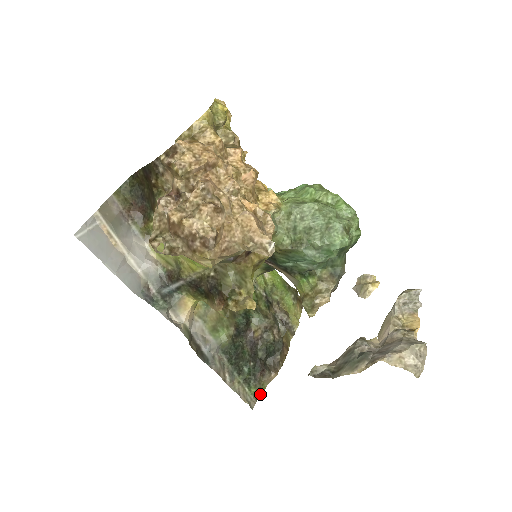
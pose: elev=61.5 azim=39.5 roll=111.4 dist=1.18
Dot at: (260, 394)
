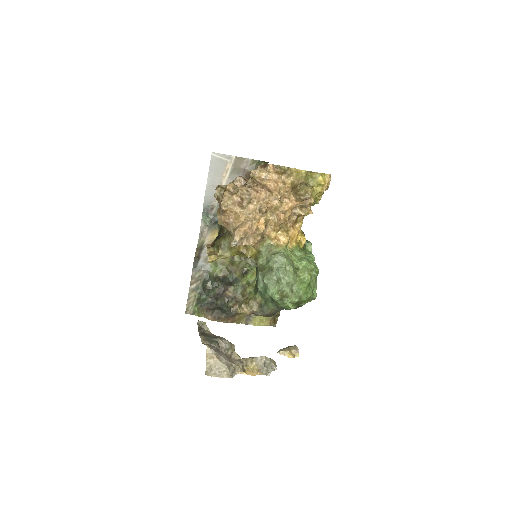
Dot at: (196, 315)
